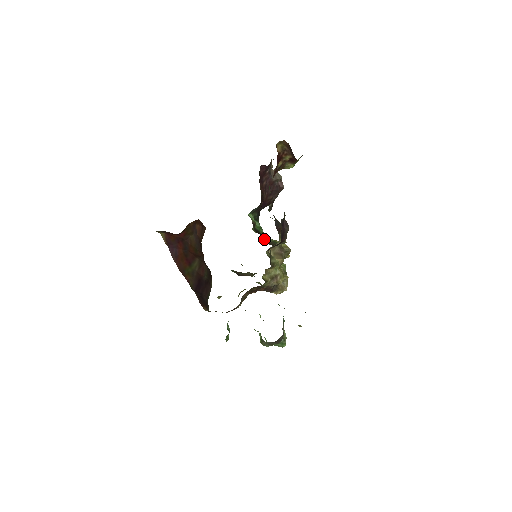
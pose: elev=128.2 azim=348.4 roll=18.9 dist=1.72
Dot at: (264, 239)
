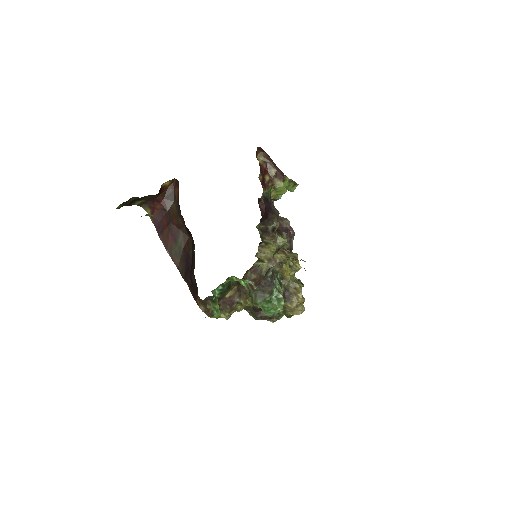
Dot at: occluded
